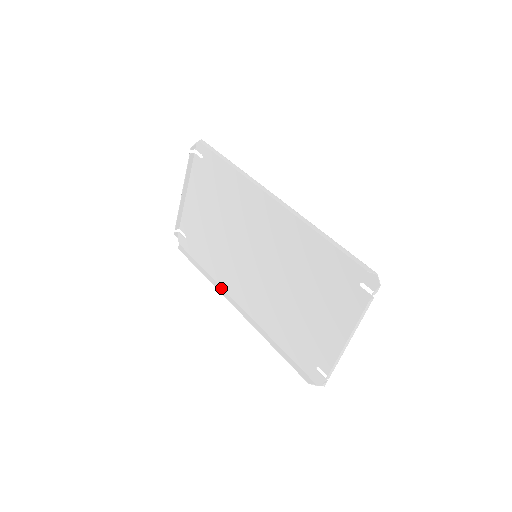
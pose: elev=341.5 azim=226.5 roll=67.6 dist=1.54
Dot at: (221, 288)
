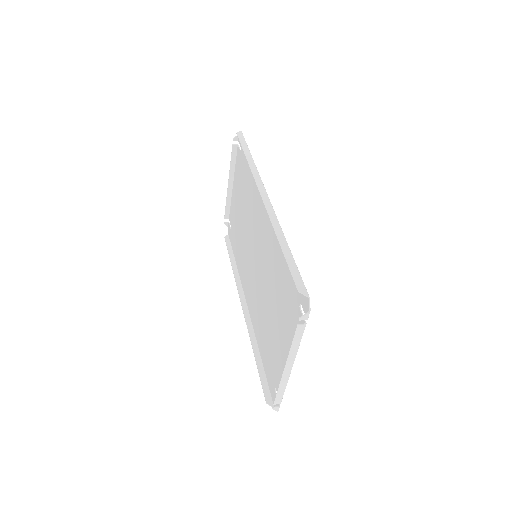
Dot at: (240, 284)
